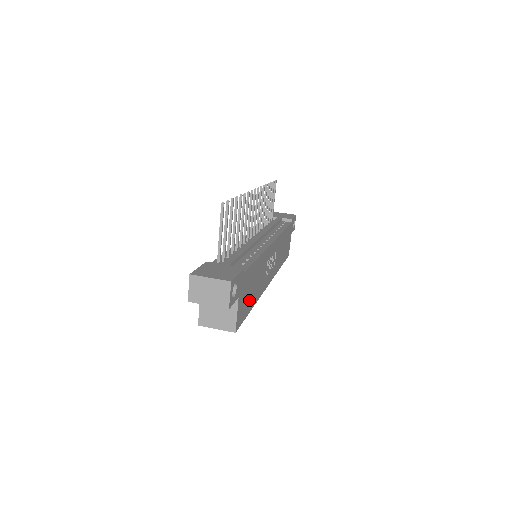
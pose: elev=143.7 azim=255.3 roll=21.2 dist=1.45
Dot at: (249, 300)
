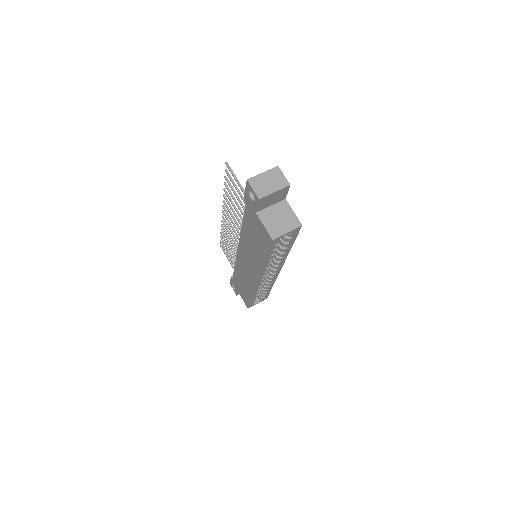
Dot at: occluded
